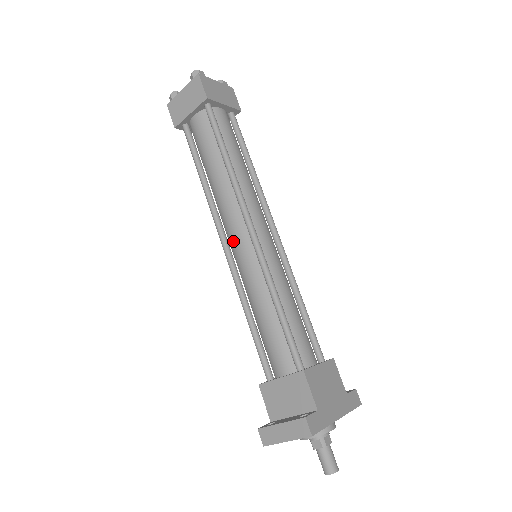
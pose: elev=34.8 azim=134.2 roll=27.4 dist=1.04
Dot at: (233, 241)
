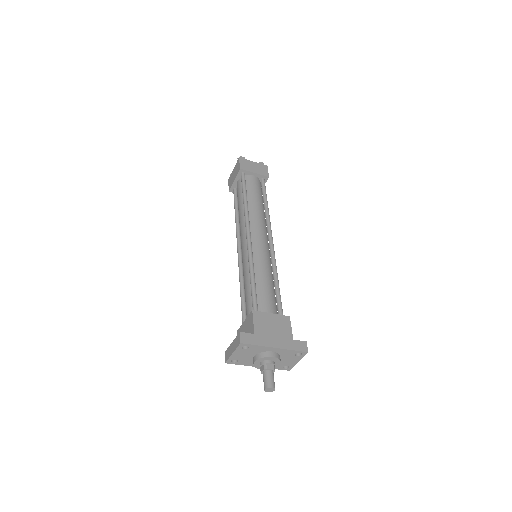
Dot at: (241, 246)
